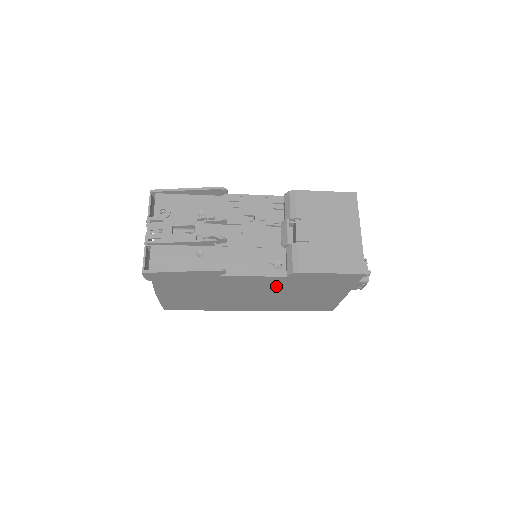
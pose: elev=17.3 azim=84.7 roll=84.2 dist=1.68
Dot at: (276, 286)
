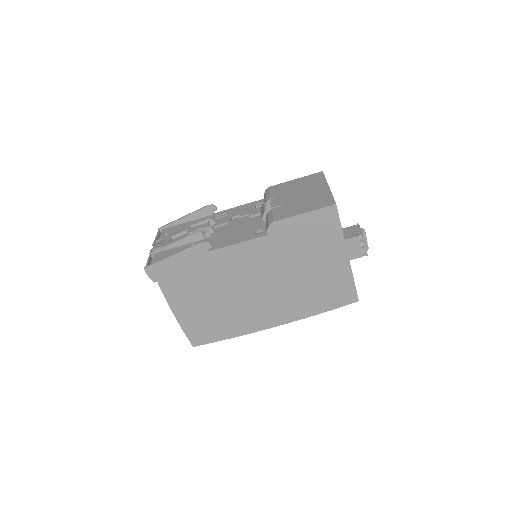
Dot at: (269, 259)
